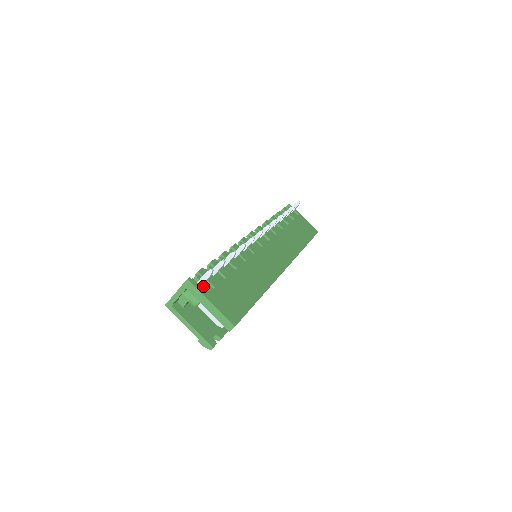
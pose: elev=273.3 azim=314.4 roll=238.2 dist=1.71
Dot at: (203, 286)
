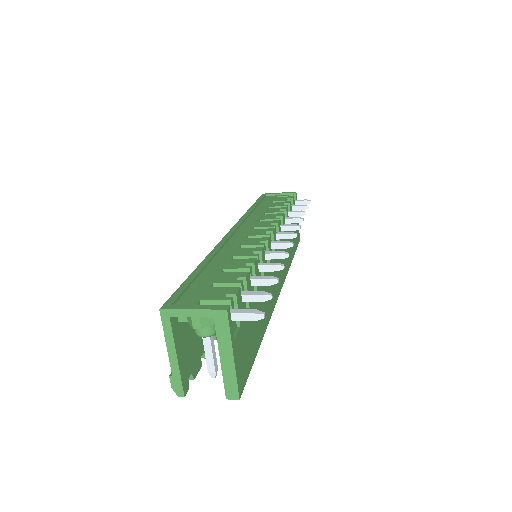
Dot at: (232, 321)
